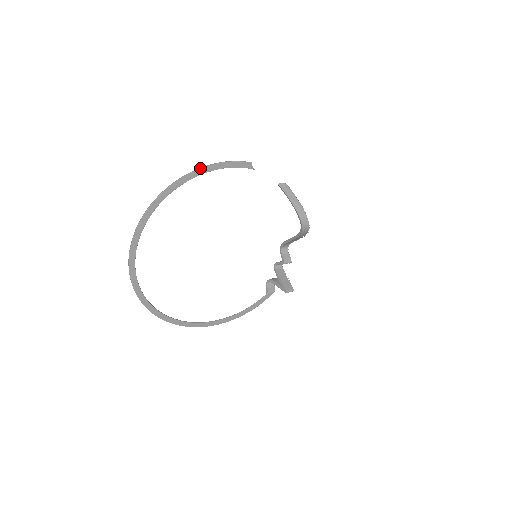
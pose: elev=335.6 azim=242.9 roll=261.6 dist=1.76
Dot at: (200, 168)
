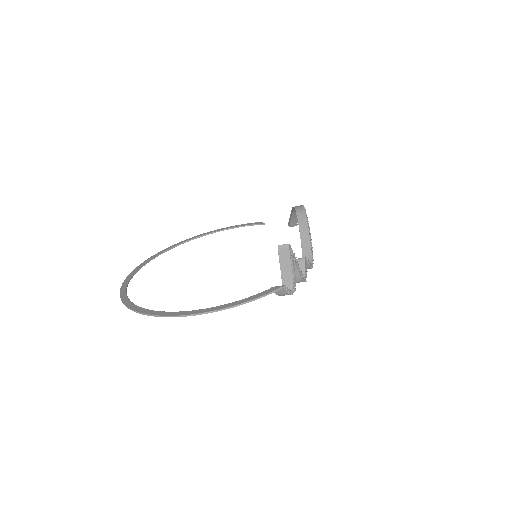
Dot at: (219, 229)
